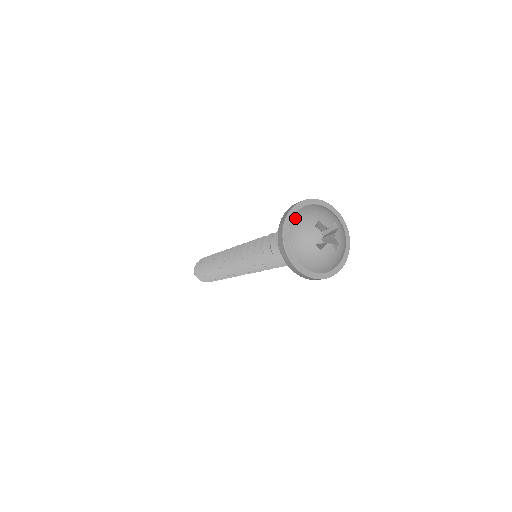
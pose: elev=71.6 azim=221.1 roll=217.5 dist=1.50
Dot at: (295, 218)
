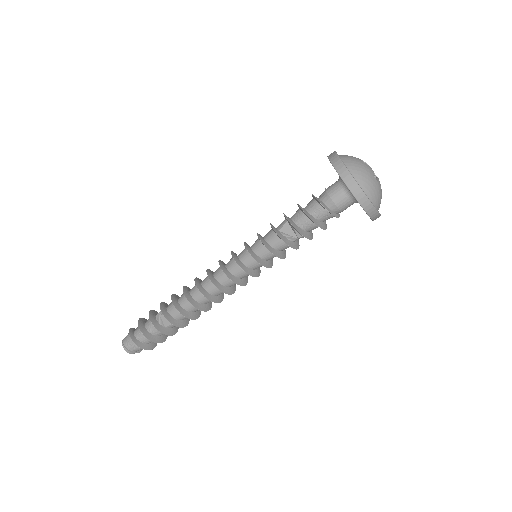
Dot at: (344, 159)
